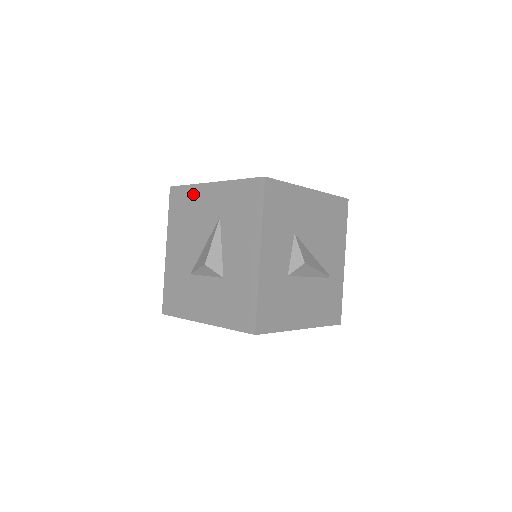
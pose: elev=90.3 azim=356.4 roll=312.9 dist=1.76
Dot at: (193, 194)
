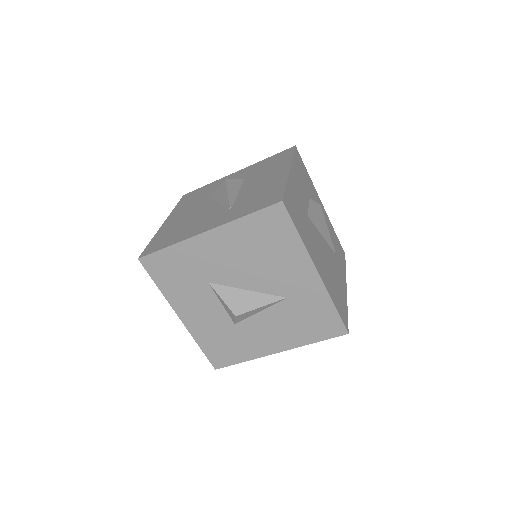
Dot at: (292, 249)
